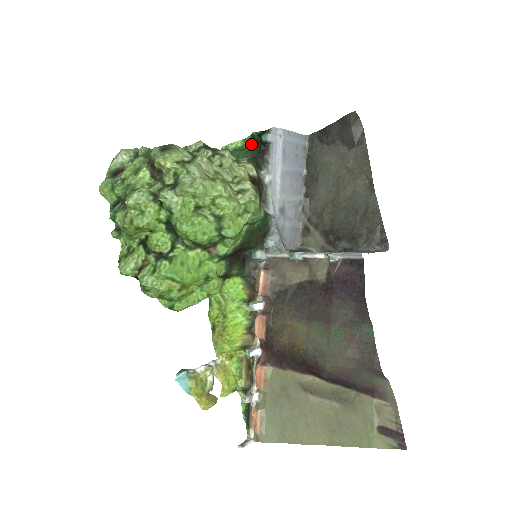
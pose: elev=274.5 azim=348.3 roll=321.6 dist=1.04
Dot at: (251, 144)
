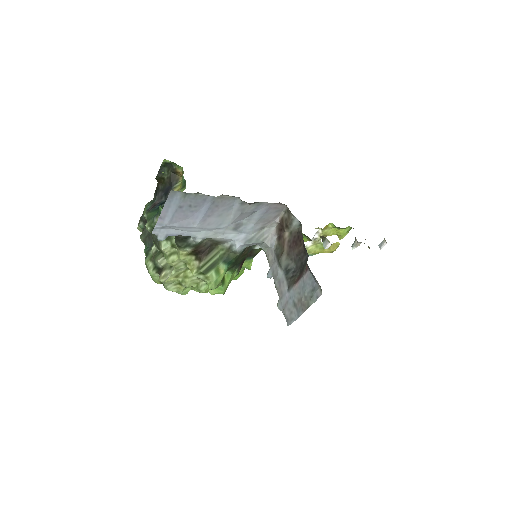
Dot at: occluded
